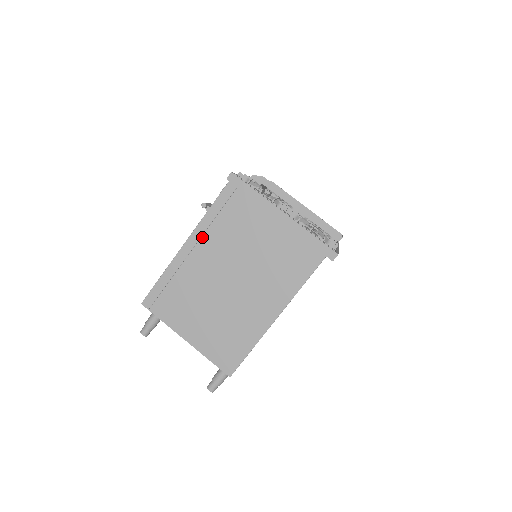
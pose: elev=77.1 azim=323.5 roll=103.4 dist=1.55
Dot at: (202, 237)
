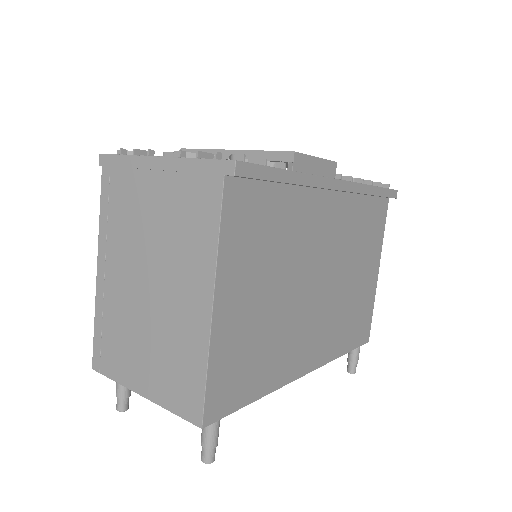
Dot at: (106, 250)
